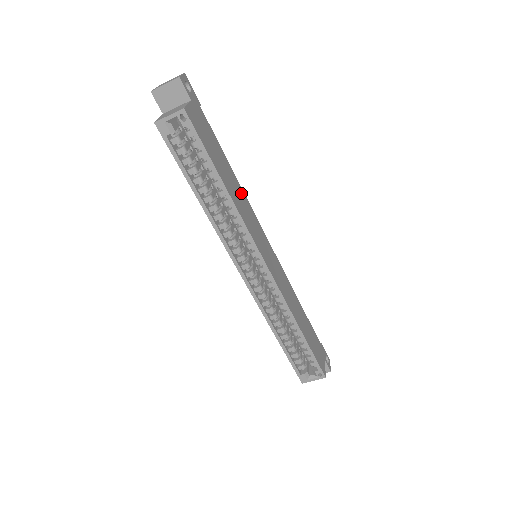
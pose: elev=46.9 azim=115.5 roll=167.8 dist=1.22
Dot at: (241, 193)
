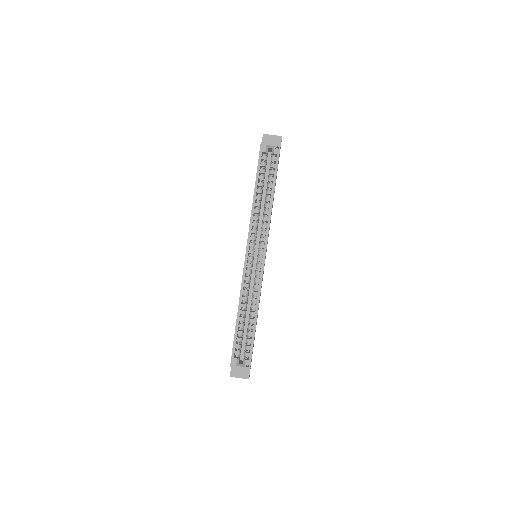
Dot at: (271, 214)
